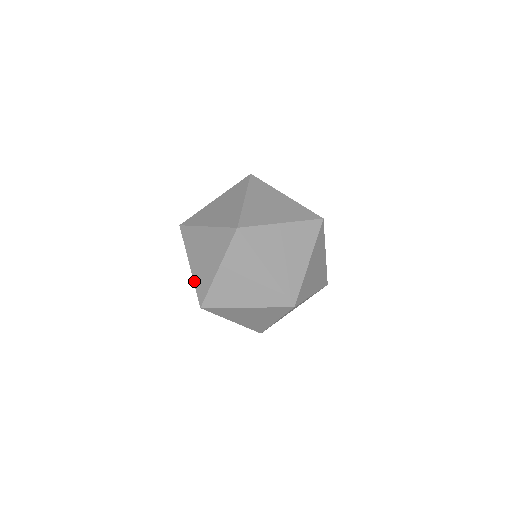
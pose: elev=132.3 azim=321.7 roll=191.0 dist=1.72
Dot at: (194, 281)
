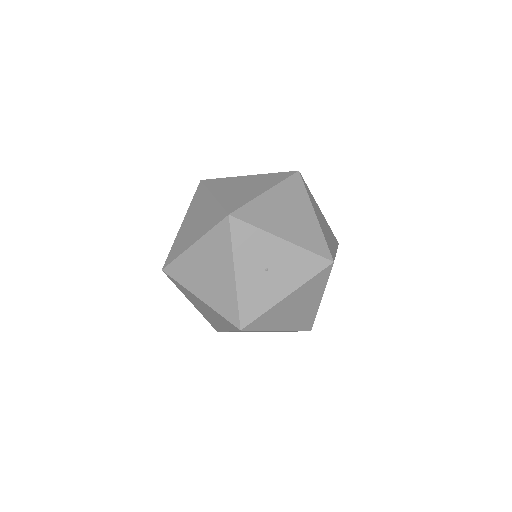
Dot at: occluded
